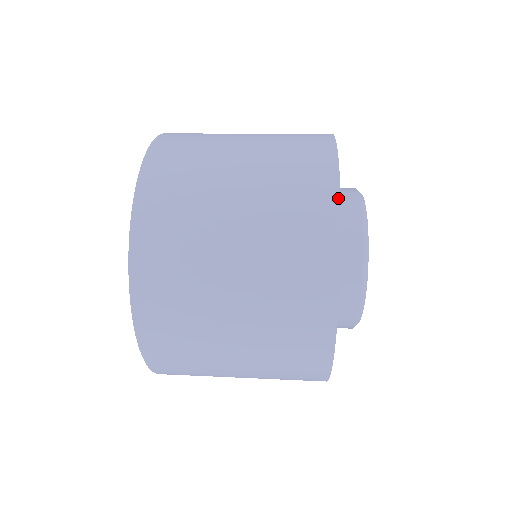
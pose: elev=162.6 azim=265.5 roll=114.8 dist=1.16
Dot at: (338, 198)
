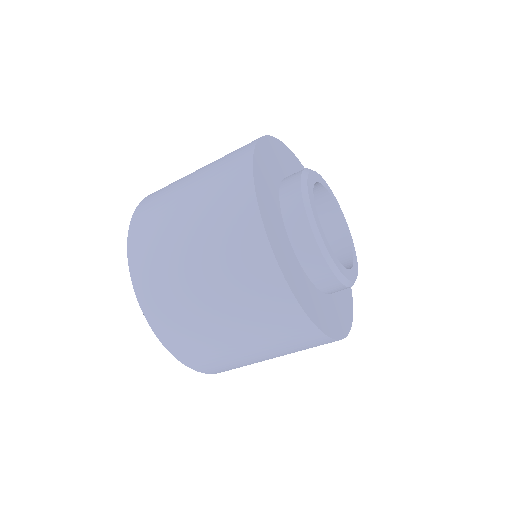
Dot at: (287, 148)
